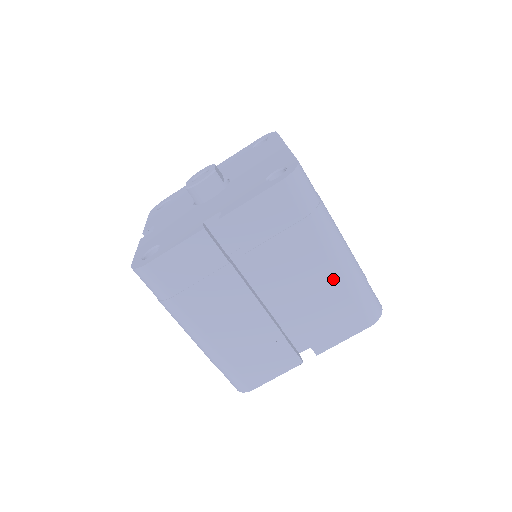
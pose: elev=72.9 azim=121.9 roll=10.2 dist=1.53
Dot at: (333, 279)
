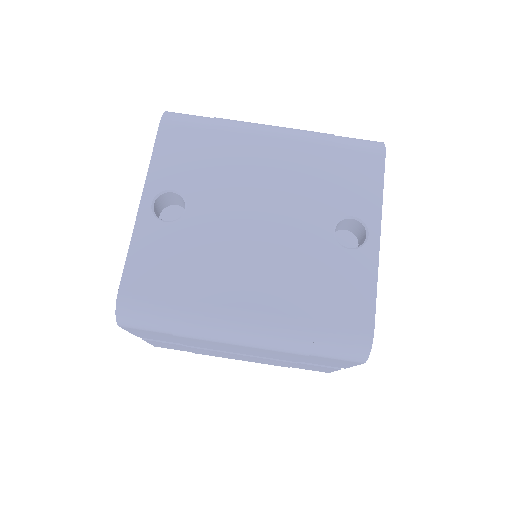
Dot at: (266, 350)
